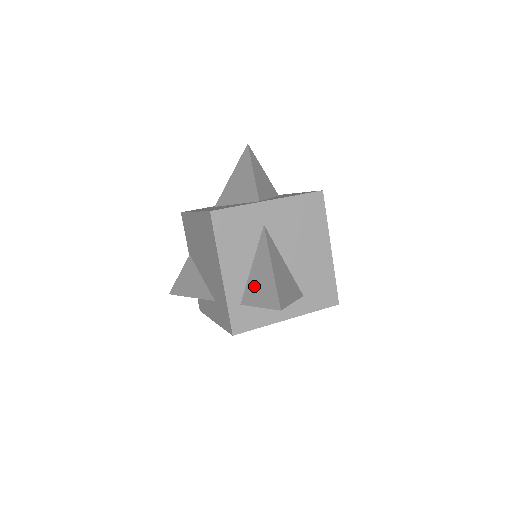
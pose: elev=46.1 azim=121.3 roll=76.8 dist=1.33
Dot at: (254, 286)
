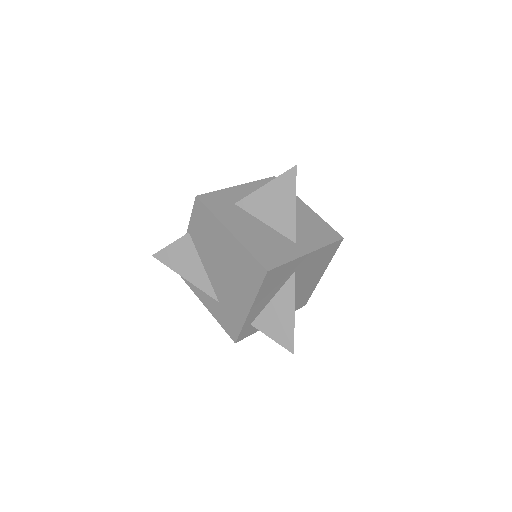
Dot at: (270, 319)
